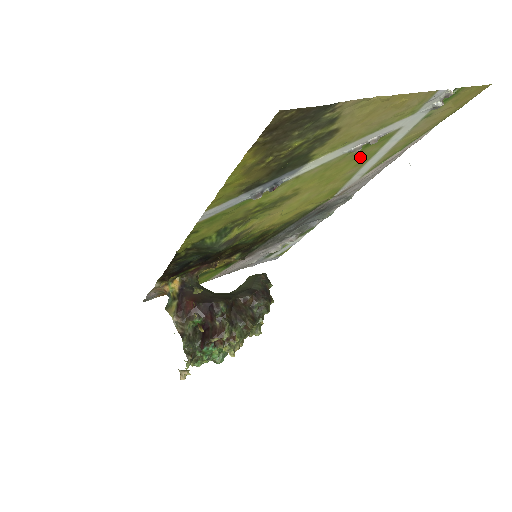
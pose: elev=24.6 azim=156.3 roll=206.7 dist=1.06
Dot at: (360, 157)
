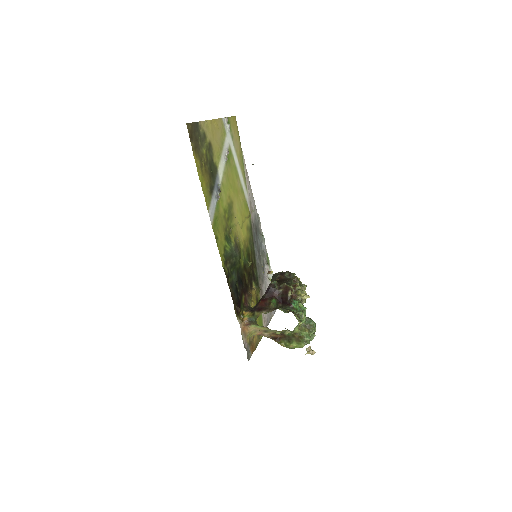
Dot at: (233, 170)
